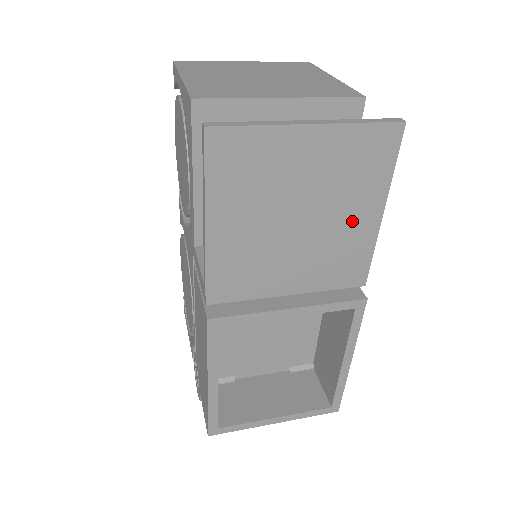
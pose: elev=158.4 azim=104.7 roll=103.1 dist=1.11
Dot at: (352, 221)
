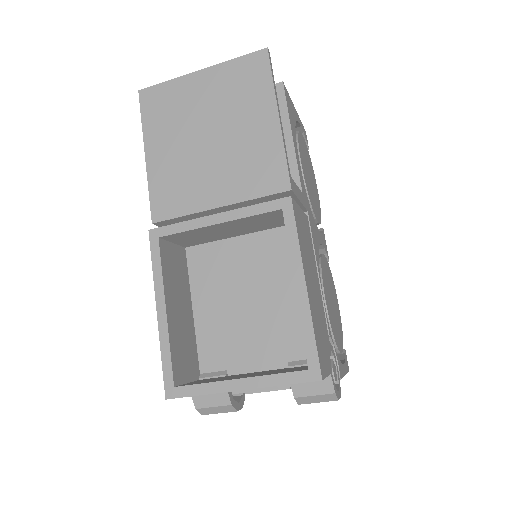
Dot at: (253, 129)
